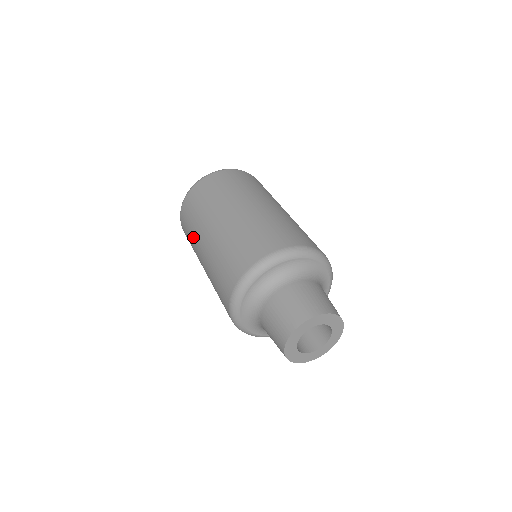
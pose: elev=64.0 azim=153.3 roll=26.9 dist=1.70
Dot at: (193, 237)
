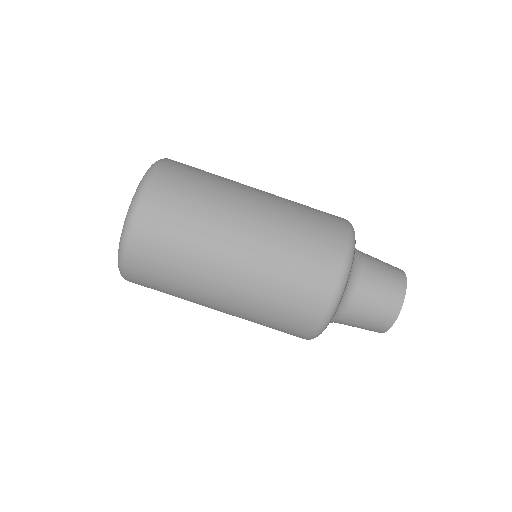
Dot at: occluded
